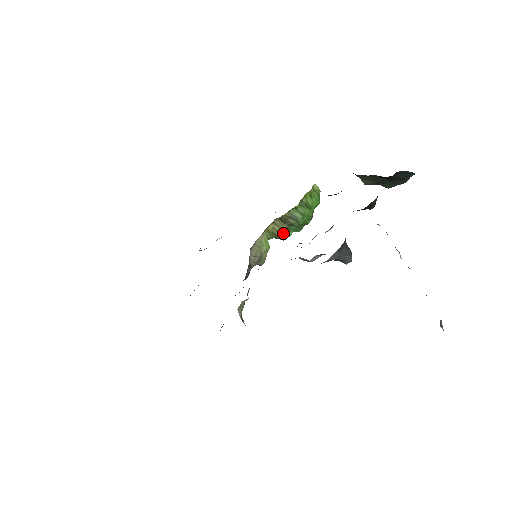
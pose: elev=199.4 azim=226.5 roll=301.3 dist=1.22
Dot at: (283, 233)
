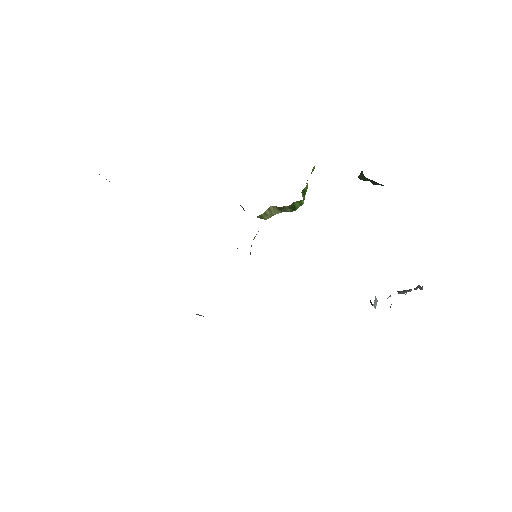
Dot at: occluded
